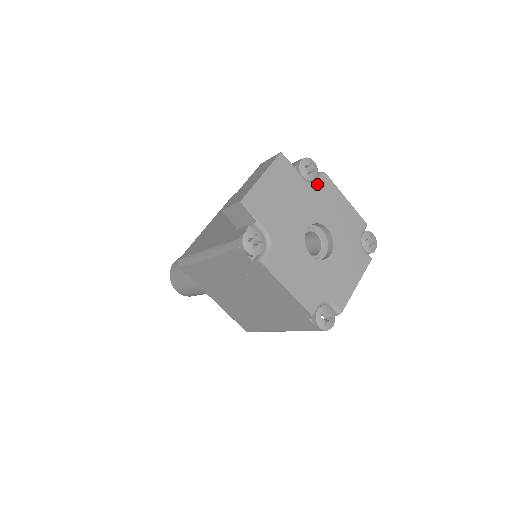
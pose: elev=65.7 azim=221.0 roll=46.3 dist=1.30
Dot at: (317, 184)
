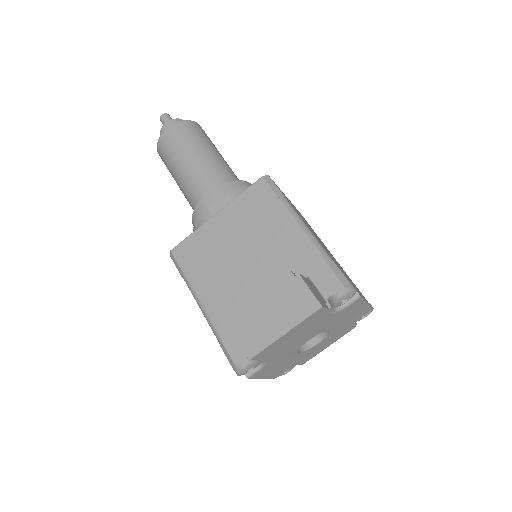
Dot at: (344, 309)
